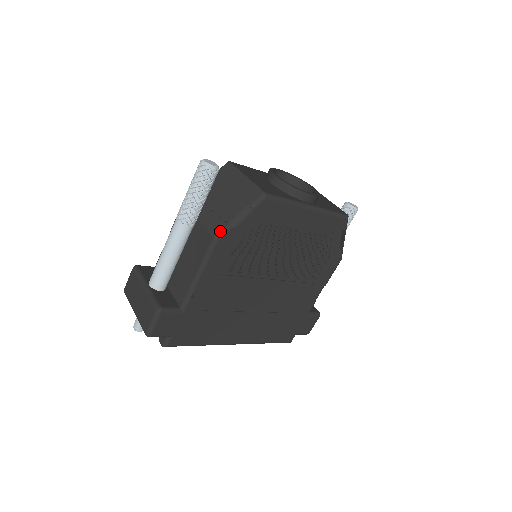
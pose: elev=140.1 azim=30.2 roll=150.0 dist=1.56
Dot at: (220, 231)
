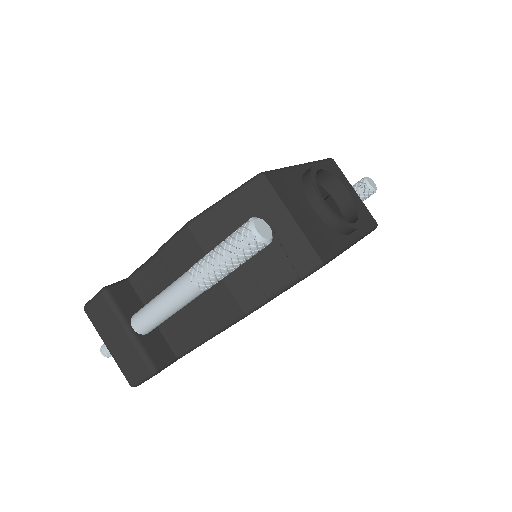
Dot at: (254, 305)
